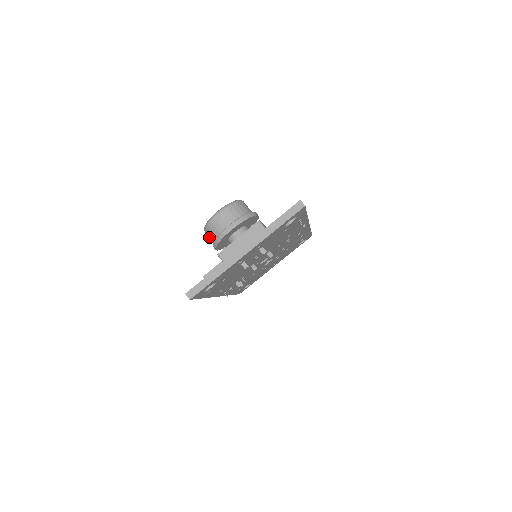
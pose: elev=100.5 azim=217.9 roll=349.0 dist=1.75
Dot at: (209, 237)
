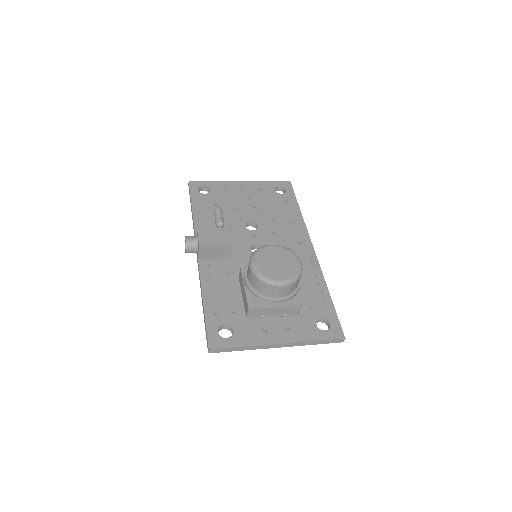
Dot at: (251, 277)
